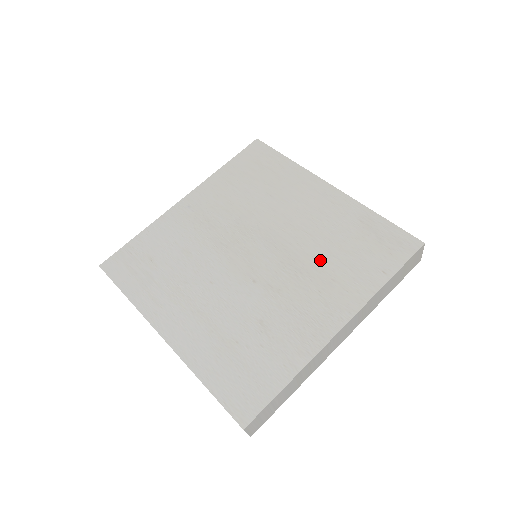
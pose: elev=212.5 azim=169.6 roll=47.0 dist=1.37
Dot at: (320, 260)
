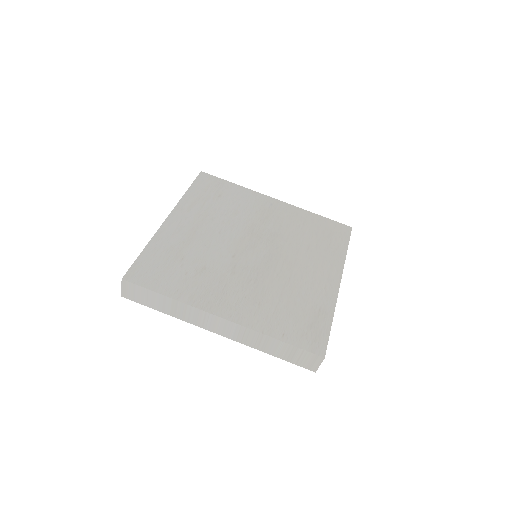
Dot at: (272, 291)
